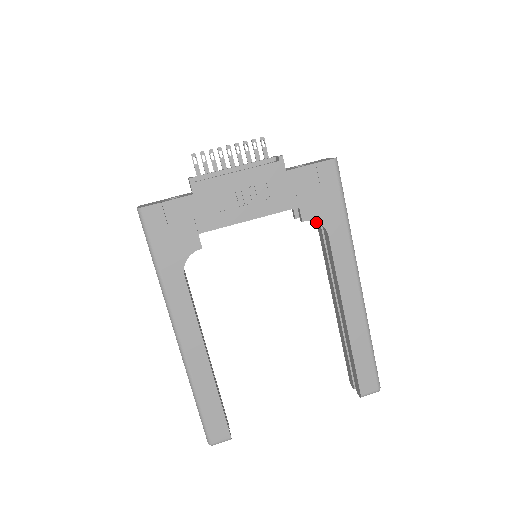
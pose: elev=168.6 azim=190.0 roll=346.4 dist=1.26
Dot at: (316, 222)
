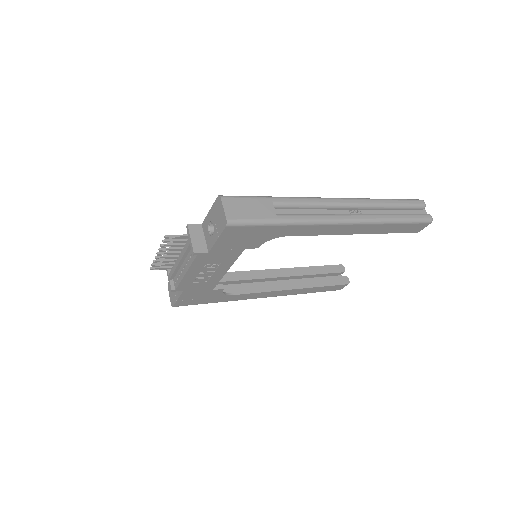
Dot at: occluded
